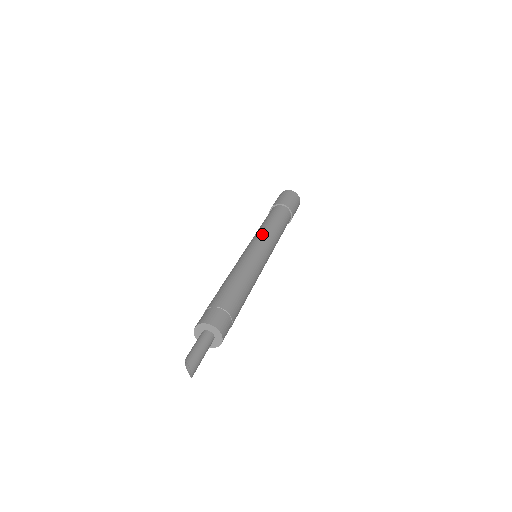
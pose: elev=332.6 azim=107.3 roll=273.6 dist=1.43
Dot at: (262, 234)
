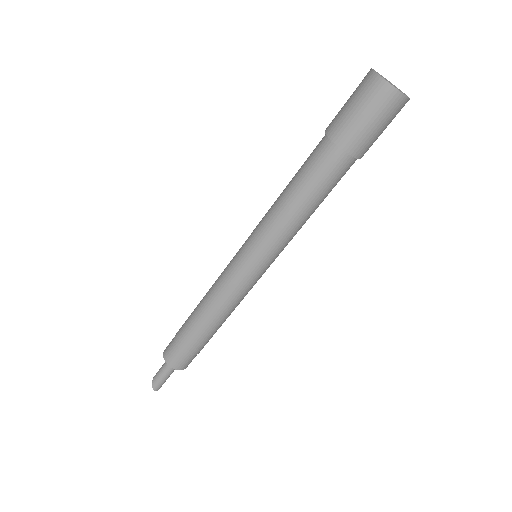
Dot at: (260, 229)
